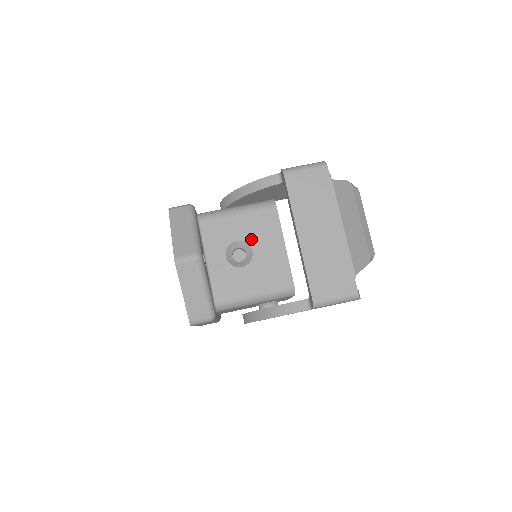
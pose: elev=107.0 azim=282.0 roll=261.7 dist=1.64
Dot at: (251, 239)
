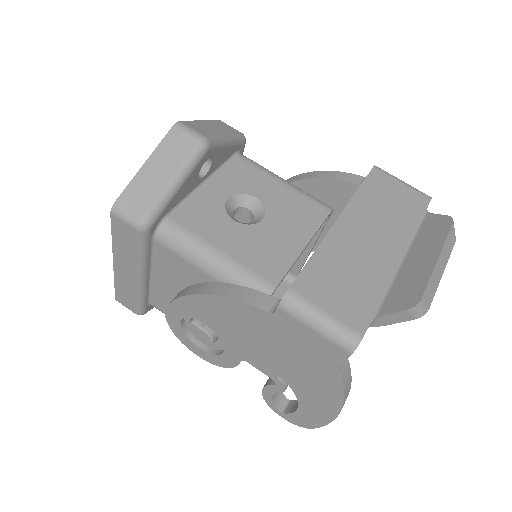
Dot at: (273, 209)
